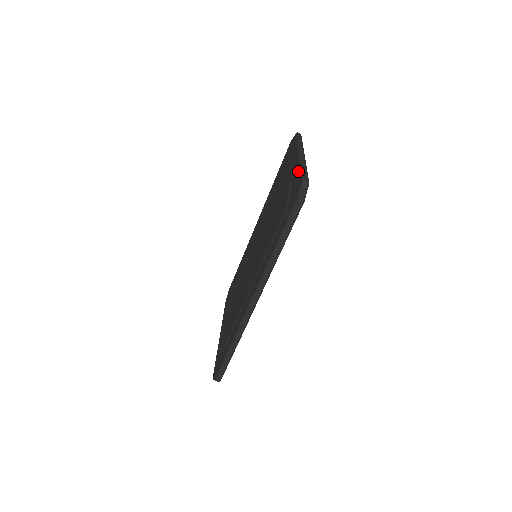
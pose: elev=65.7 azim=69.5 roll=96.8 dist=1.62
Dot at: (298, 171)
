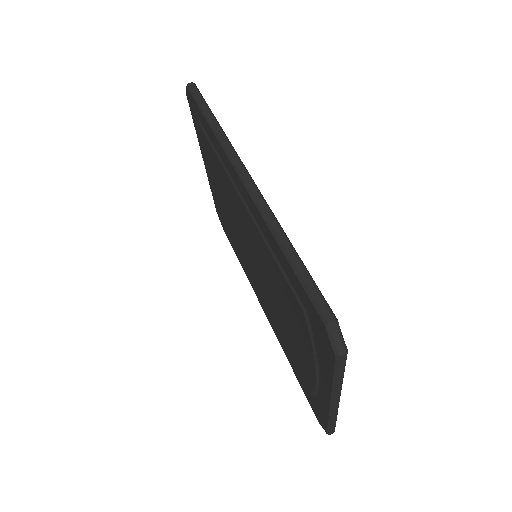
Dot at: (195, 128)
